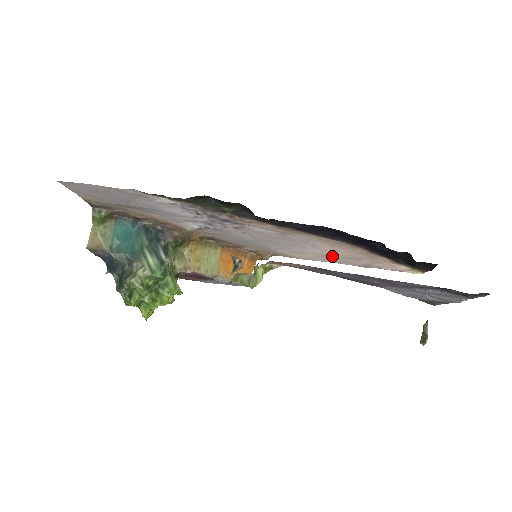
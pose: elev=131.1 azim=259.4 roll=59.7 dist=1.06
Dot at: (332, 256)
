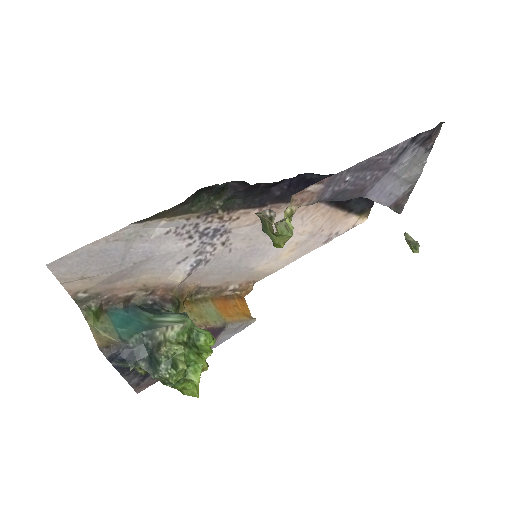
Dot at: (302, 240)
